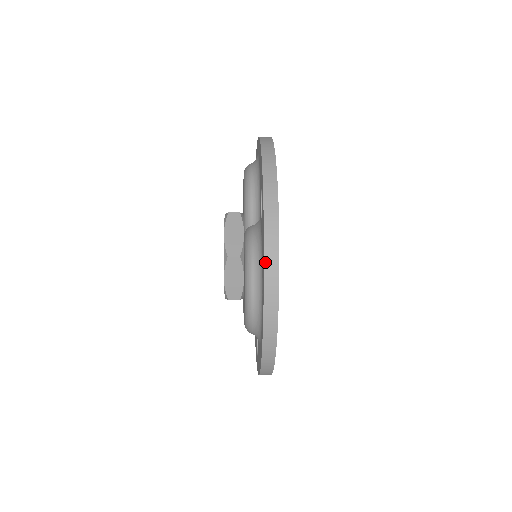
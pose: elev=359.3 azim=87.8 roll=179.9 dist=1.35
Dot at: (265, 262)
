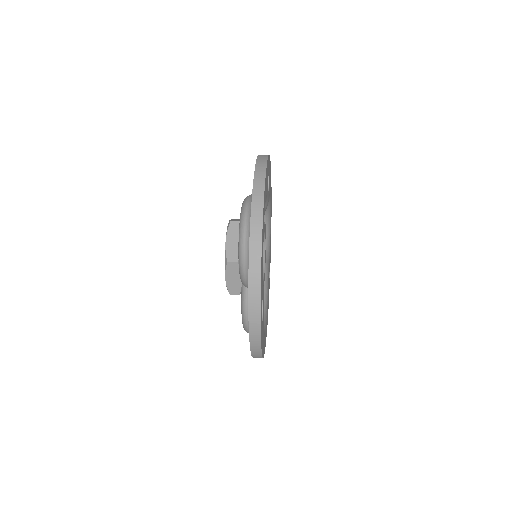
Dot at: occluded
